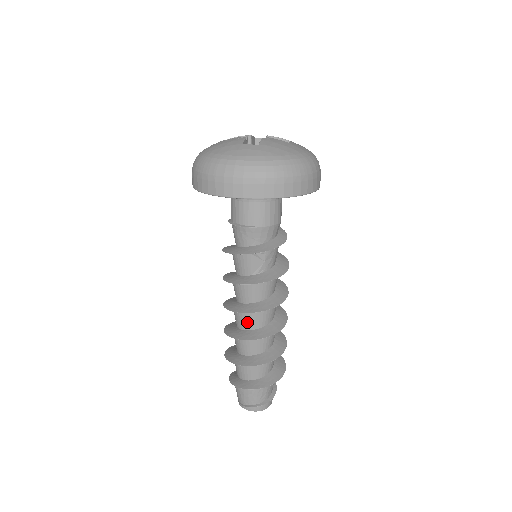
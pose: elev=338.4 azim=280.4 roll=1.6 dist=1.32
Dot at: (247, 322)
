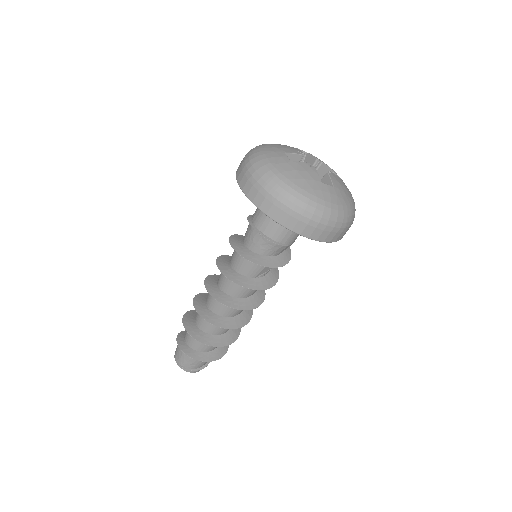
Dot at: (230, 312)
